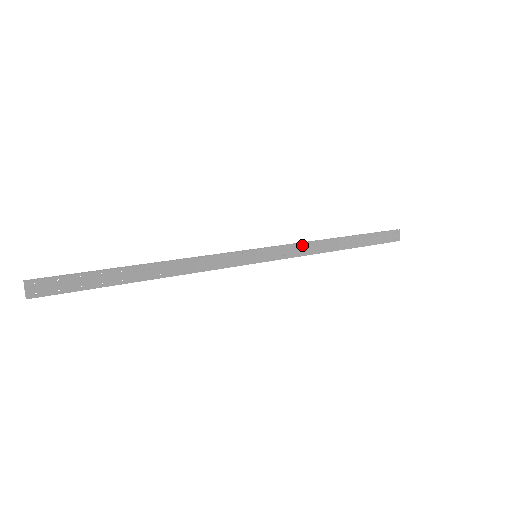
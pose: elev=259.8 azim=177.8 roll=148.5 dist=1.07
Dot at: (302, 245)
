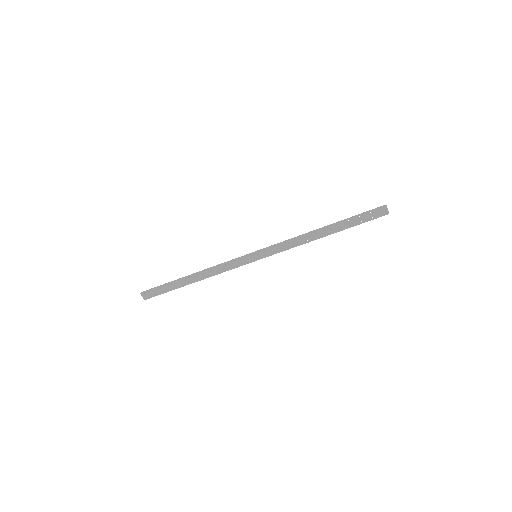
Dot at: (289, 242)
